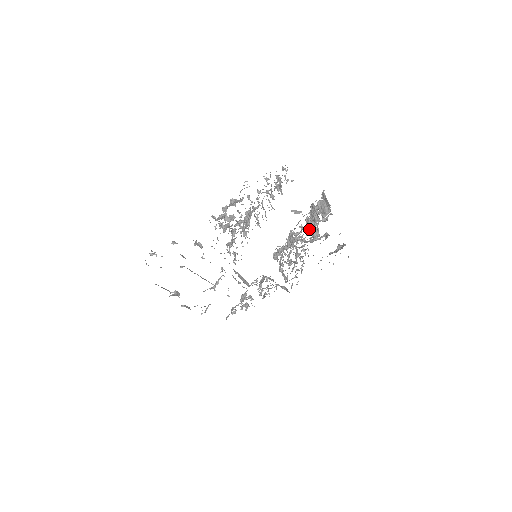
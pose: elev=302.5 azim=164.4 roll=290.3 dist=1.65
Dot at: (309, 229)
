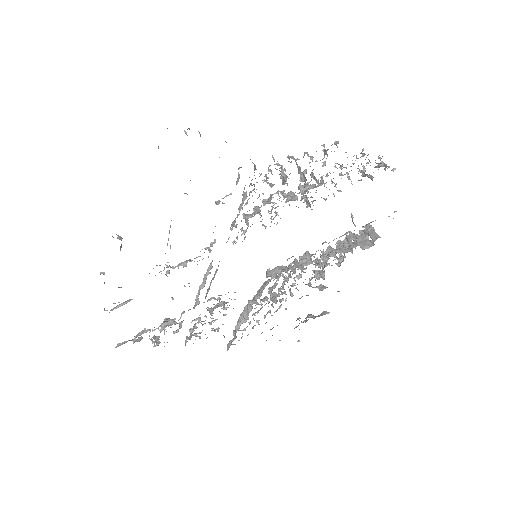
Dot at: (327, 260)
